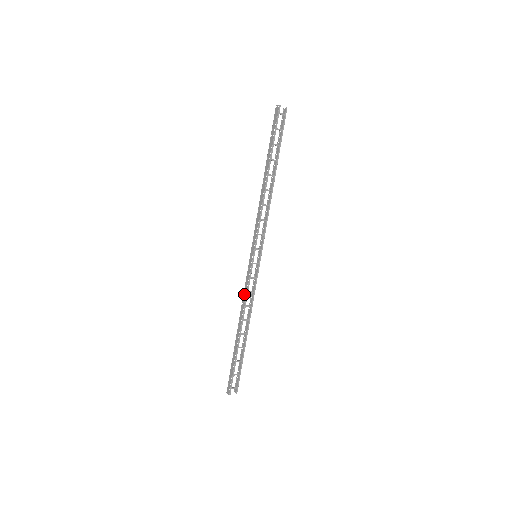
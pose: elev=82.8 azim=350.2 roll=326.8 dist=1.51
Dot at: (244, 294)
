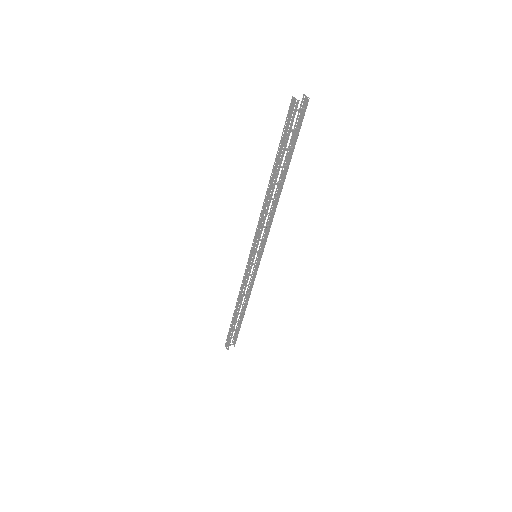
Dot at: (242, 286)
